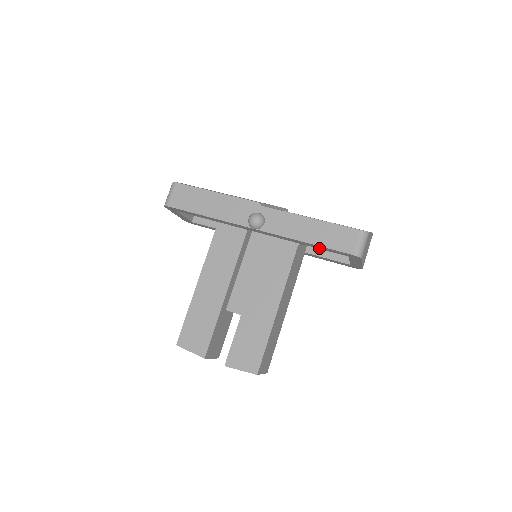
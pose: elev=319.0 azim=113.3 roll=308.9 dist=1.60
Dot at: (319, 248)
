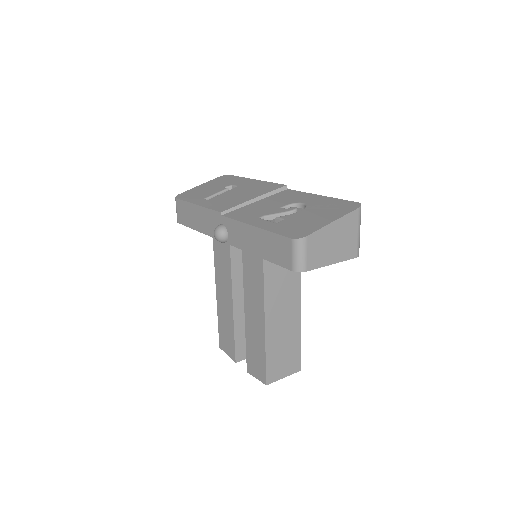
Dot at: occluded
